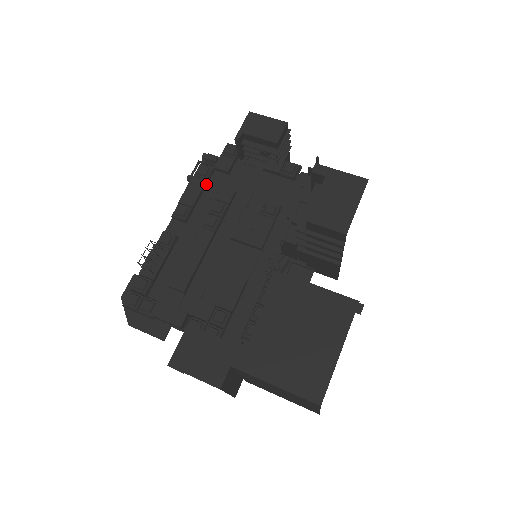
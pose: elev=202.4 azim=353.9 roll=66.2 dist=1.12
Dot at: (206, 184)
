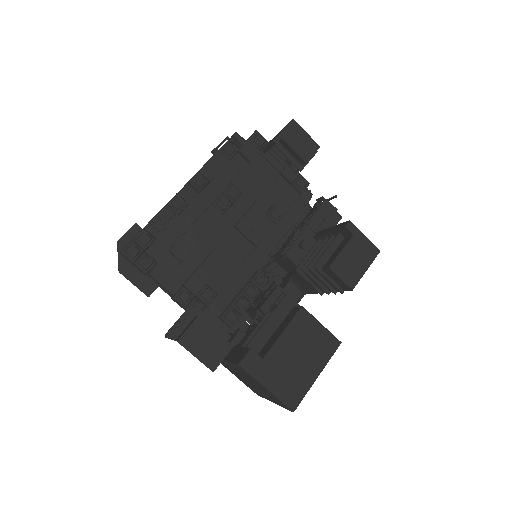
Dot at: (227, 163)
